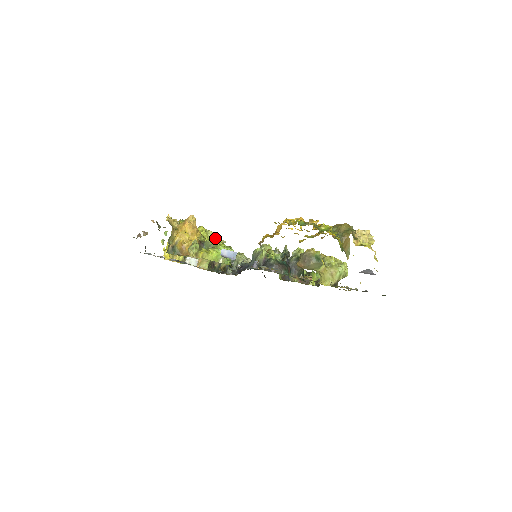
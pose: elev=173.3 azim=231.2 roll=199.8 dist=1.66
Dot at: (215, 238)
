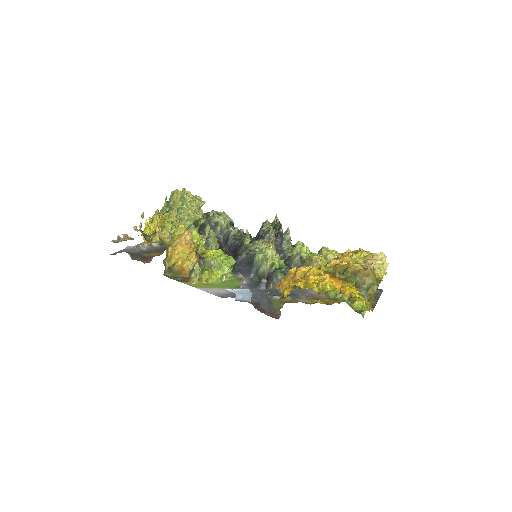
Dot at: (195, 203)
